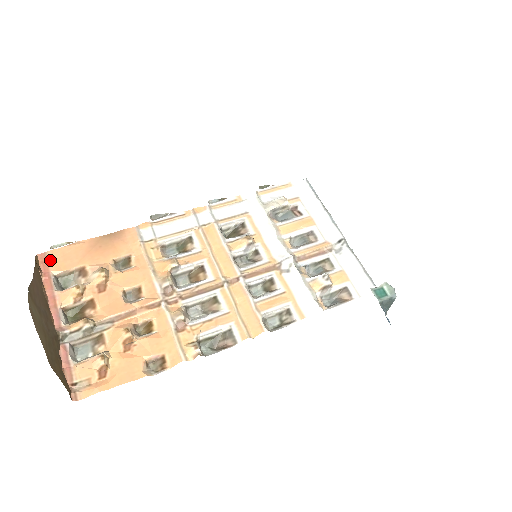
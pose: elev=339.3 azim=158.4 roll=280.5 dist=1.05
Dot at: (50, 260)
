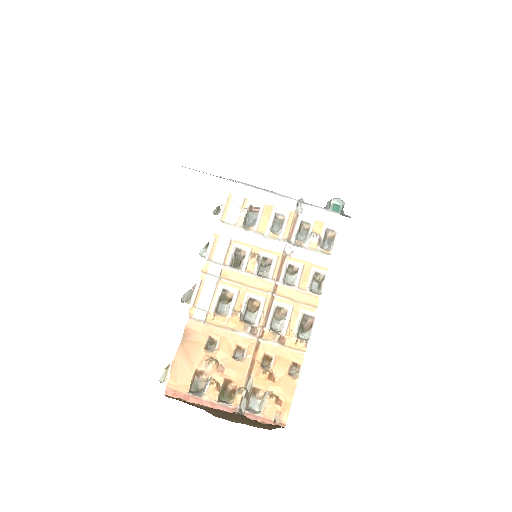
Dot at: (175, 389)
